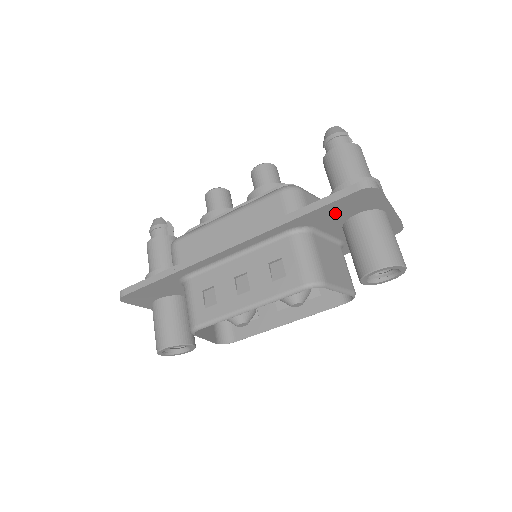
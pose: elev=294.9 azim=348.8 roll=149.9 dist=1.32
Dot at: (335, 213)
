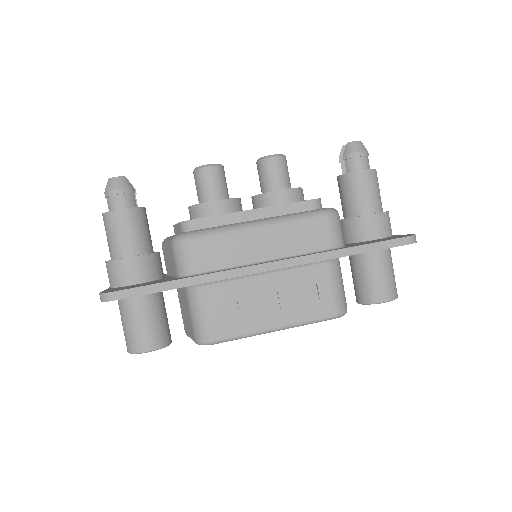
Dot at: occluded
